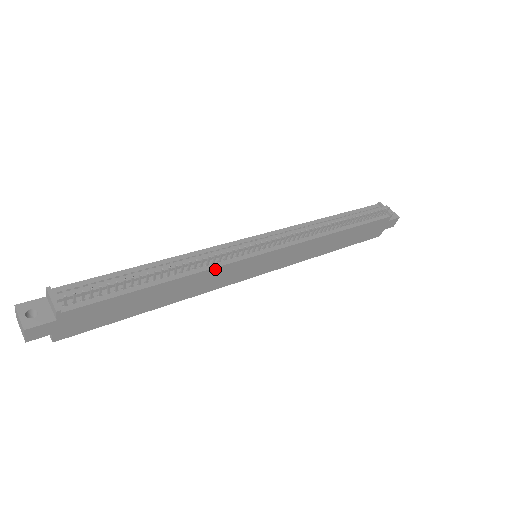
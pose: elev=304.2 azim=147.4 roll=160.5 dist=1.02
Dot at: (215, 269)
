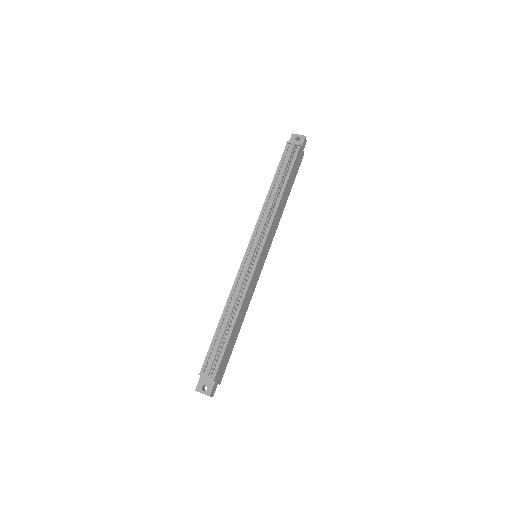
Dot at: (247, 291)
